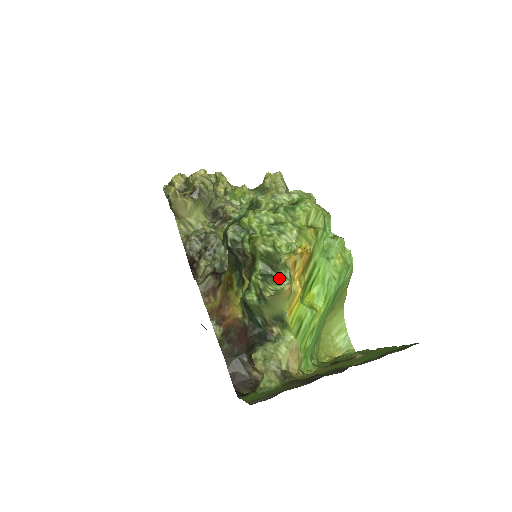
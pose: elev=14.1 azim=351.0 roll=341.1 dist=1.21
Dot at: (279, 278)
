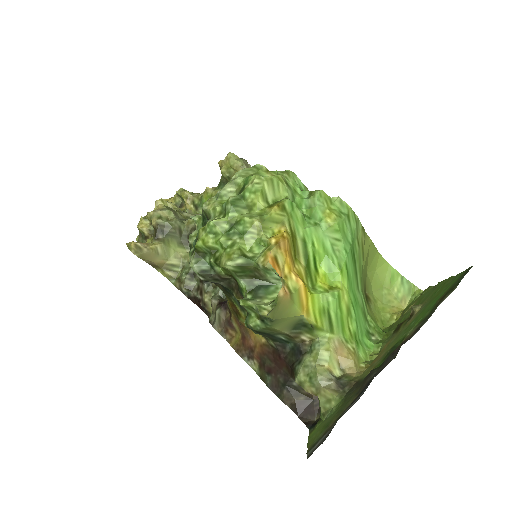
Dot at: (271, 283)
